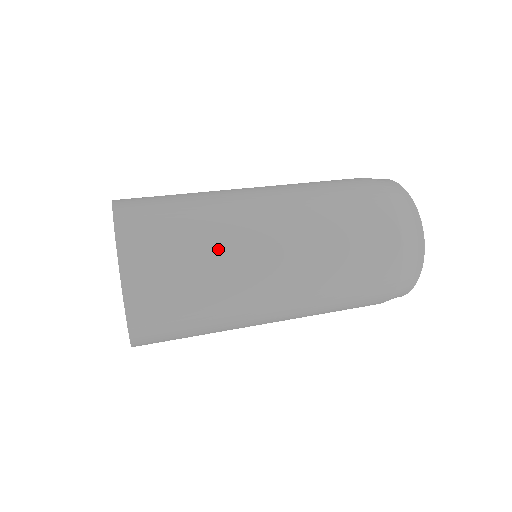
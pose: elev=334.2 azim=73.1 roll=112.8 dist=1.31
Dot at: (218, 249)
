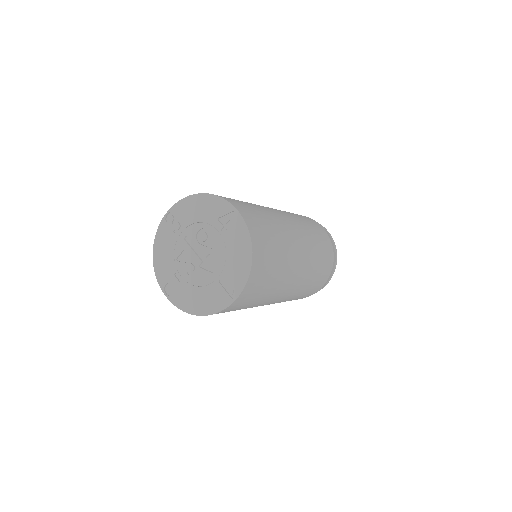
Dot at: (284, 244)
